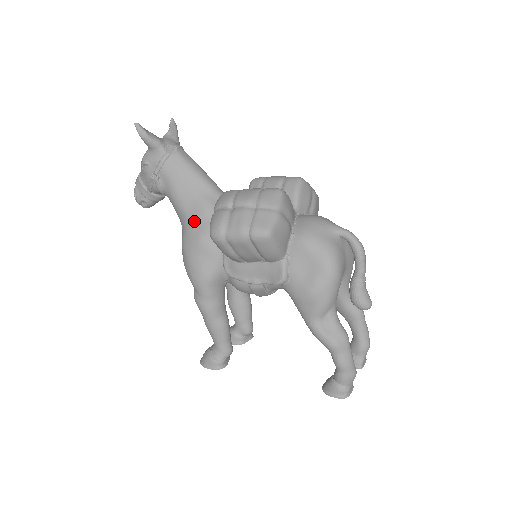
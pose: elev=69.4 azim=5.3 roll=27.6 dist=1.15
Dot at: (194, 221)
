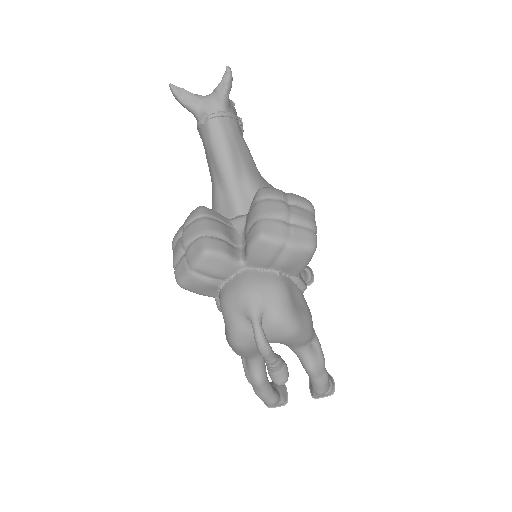
Dot at: occluded
